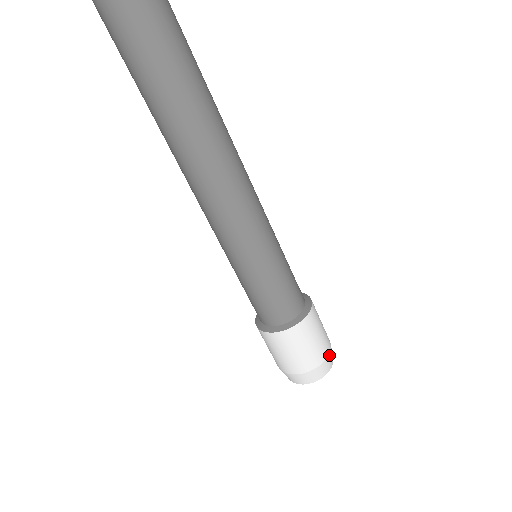
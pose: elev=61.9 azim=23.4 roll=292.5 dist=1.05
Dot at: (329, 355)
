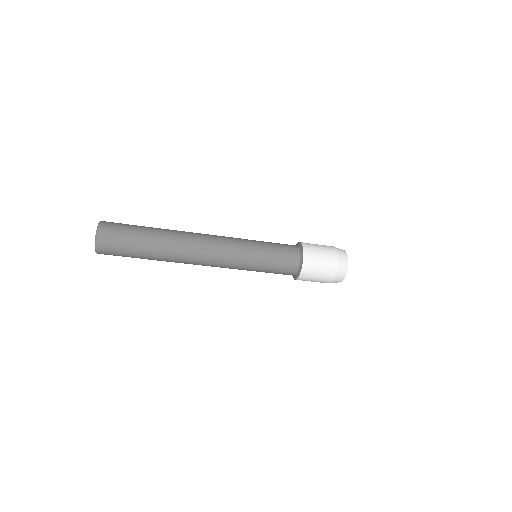
Dot at: (338, 266)
